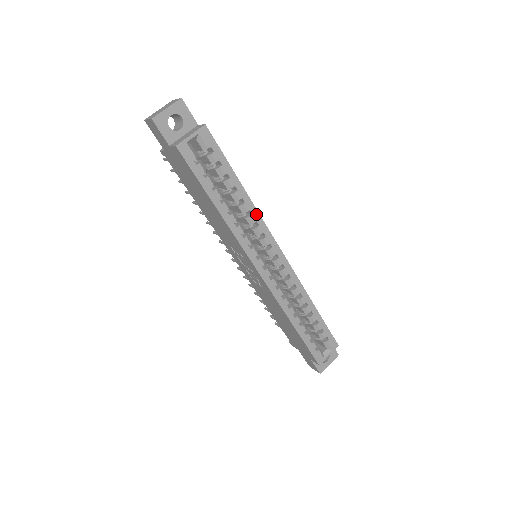
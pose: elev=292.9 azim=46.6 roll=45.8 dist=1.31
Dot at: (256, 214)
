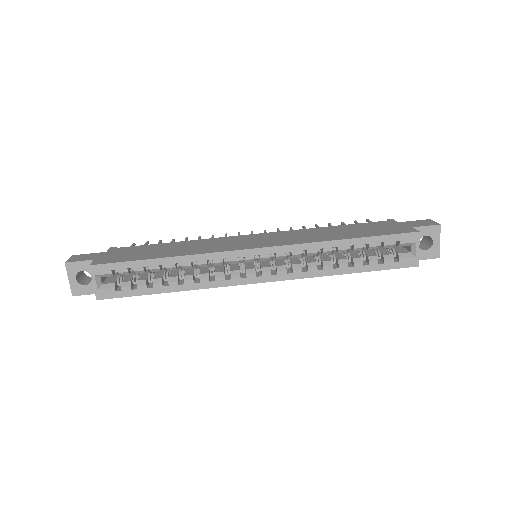
Dot at: (199, 257)
